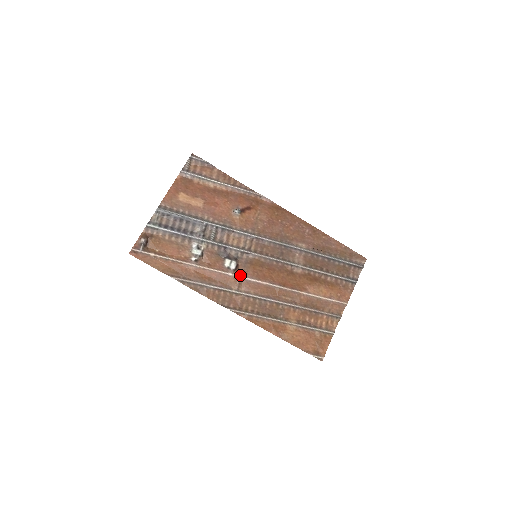
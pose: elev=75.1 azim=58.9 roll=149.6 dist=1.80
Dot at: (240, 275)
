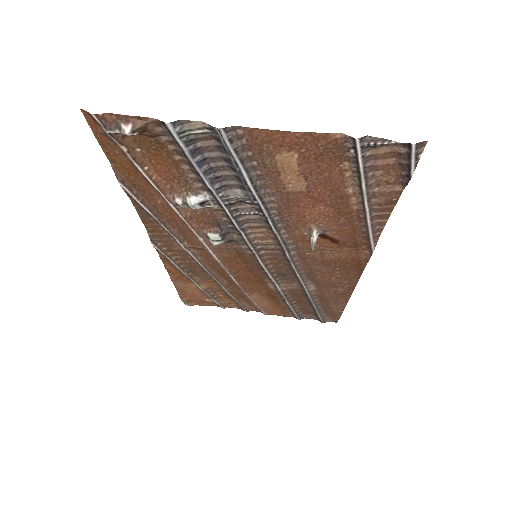
Dot at: (210, 248)
